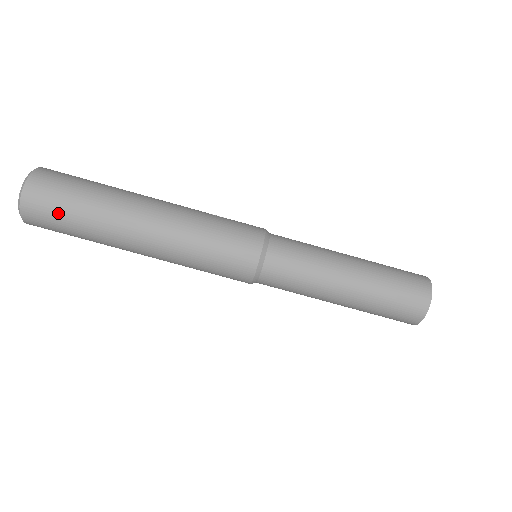
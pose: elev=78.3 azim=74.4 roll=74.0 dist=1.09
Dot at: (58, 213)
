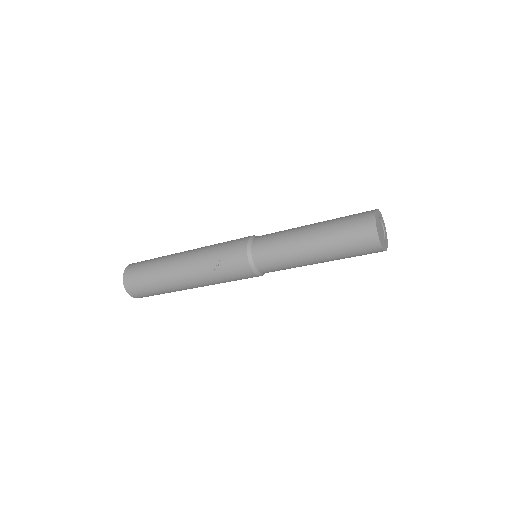
Dot at: occluded
